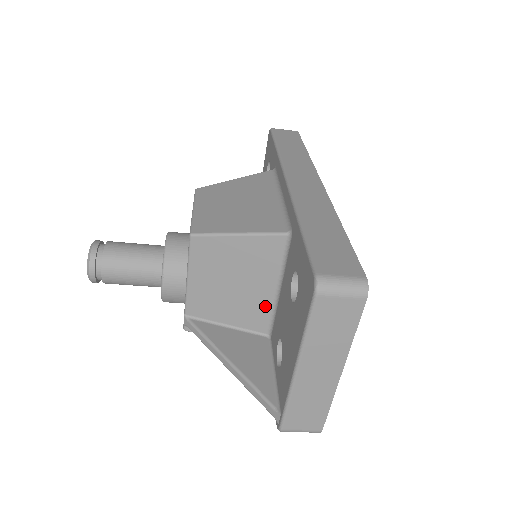
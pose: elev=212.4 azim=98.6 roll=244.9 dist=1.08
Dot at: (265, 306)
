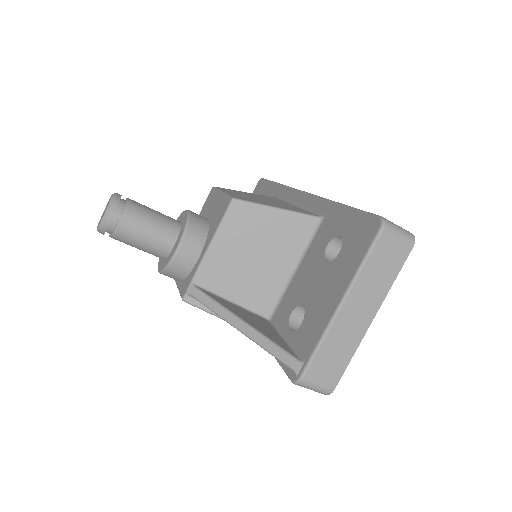
Dot at: (276, 285)
